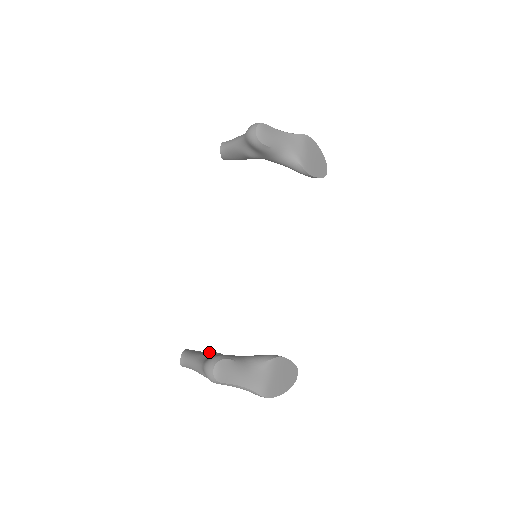
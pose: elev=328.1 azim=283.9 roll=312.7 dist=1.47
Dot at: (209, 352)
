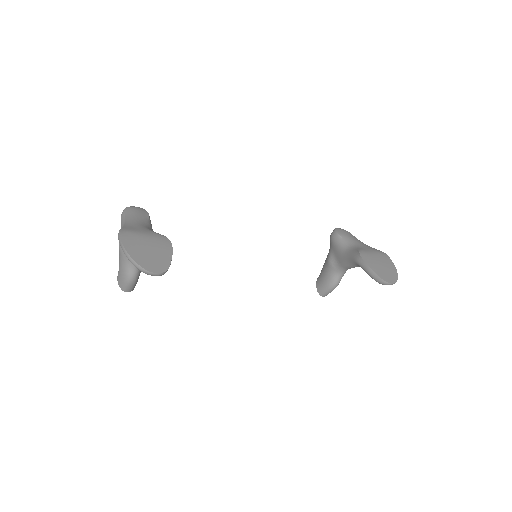
Dot at: occluded
